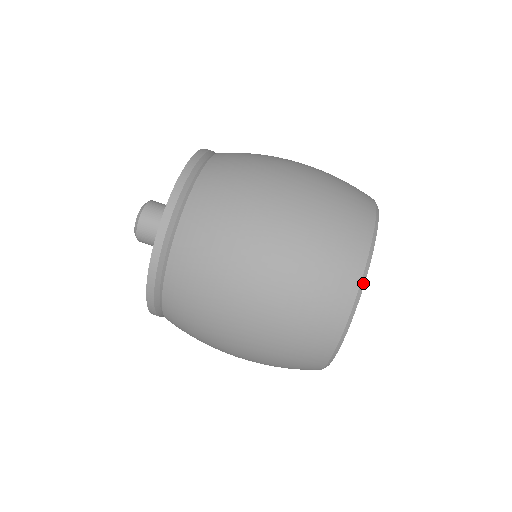
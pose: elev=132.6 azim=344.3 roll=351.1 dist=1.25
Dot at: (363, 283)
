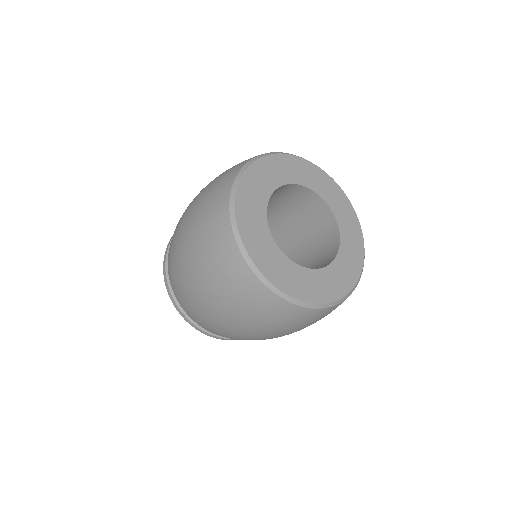
Dot at: (254, 161)
